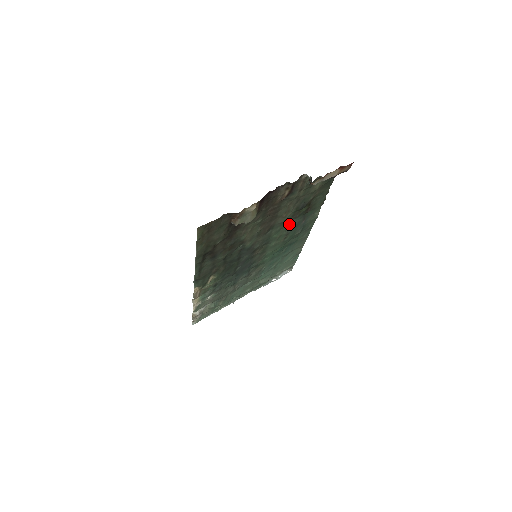
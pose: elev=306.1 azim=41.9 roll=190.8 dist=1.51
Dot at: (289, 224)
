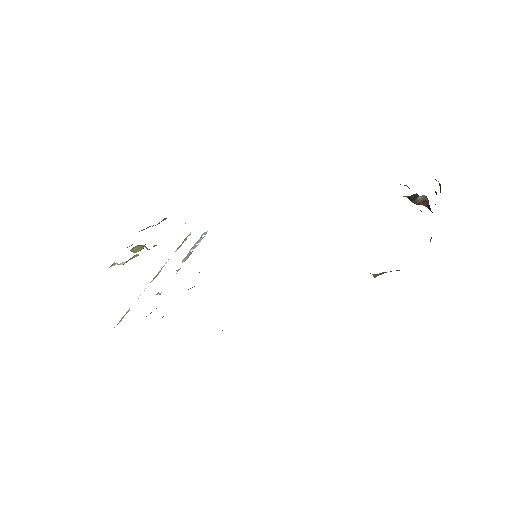
Dot at: occluded
